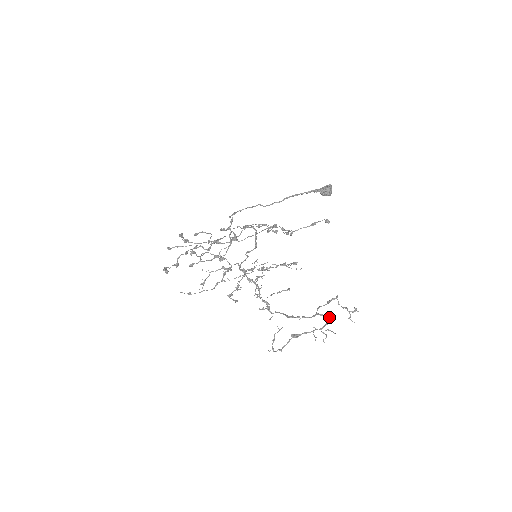
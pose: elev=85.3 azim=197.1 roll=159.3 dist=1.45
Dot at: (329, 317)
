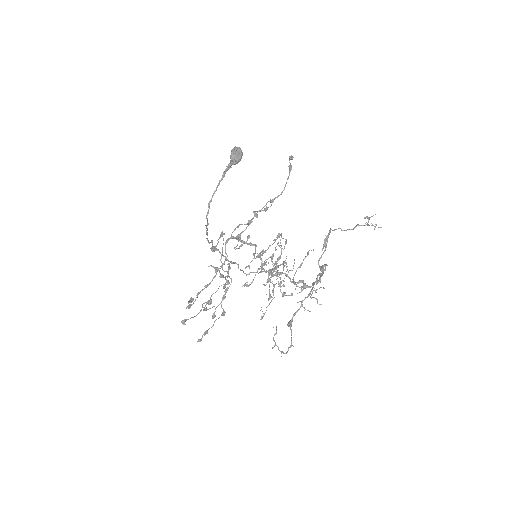
Dot at: (320, 269)
